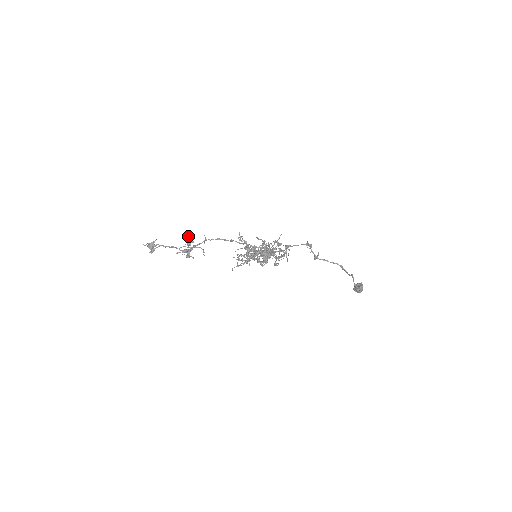
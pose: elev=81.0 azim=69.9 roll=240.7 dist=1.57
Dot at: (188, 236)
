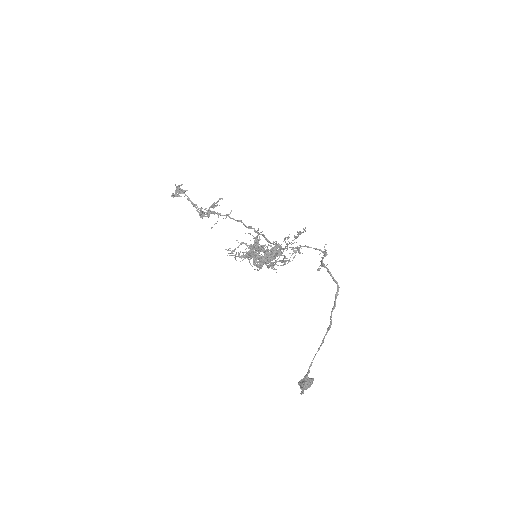
Dot at: (220, 198)
